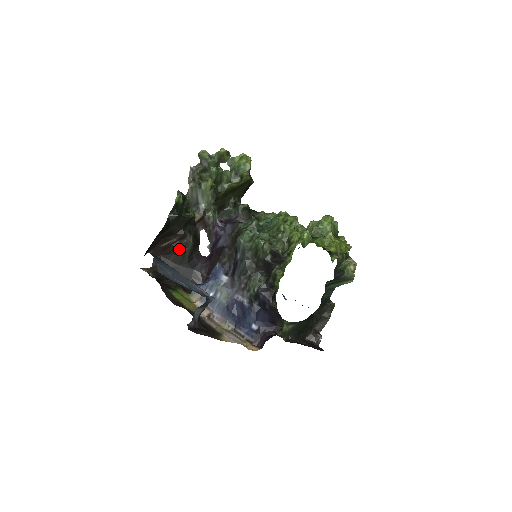
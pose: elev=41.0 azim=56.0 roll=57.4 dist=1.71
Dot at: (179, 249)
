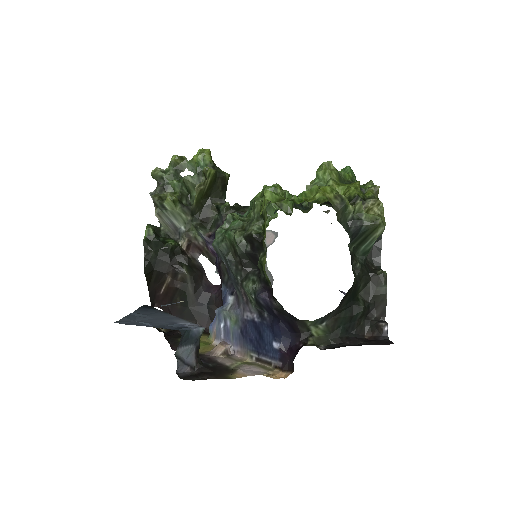
Dot at: (179, 288)
